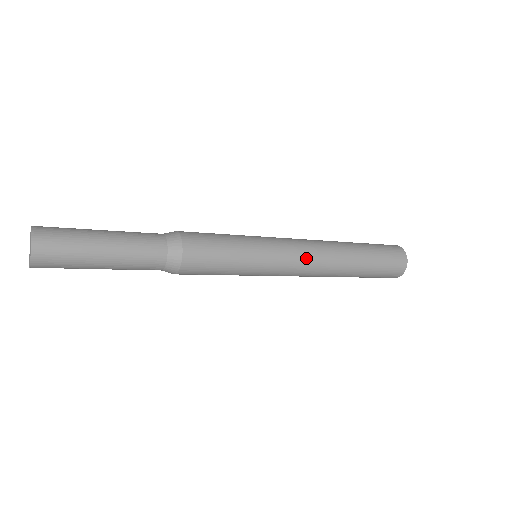
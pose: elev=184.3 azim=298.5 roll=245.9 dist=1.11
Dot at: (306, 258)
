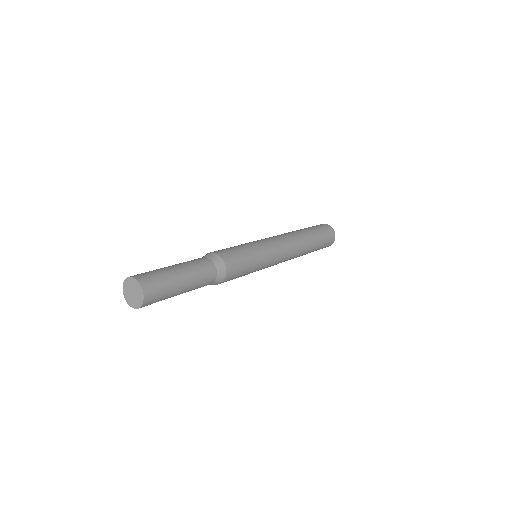
Dot at: (286, 258)
